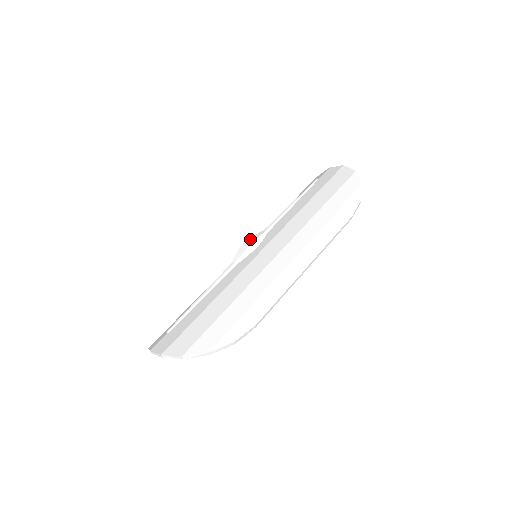
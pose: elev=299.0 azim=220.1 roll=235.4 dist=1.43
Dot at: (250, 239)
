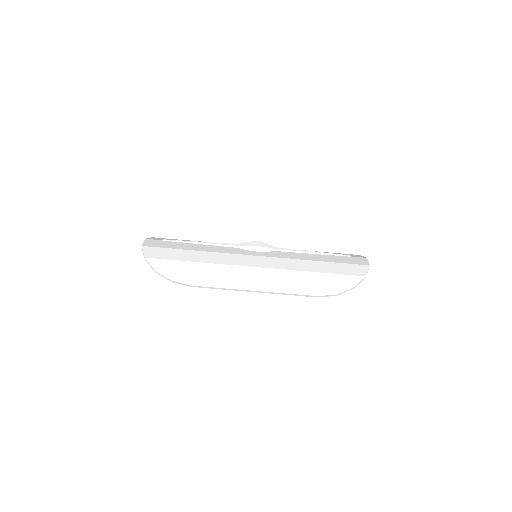
Dot at: (262, 243)
